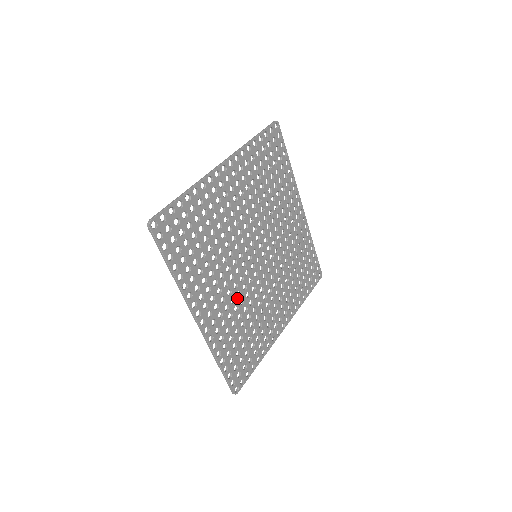
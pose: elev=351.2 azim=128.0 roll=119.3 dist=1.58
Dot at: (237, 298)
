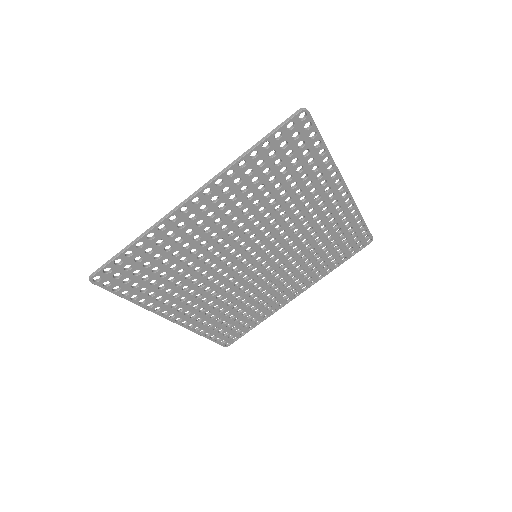
Dot at: (226, 294)
